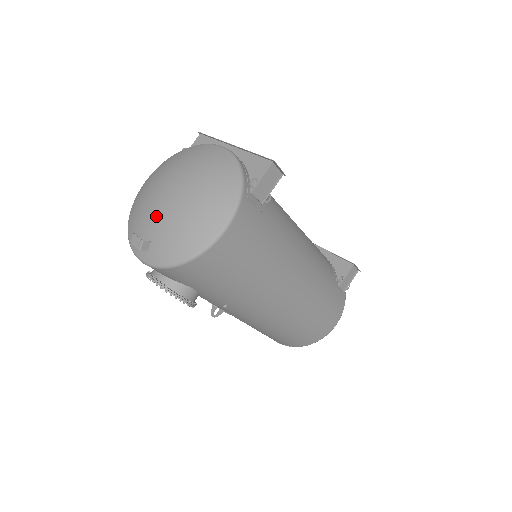
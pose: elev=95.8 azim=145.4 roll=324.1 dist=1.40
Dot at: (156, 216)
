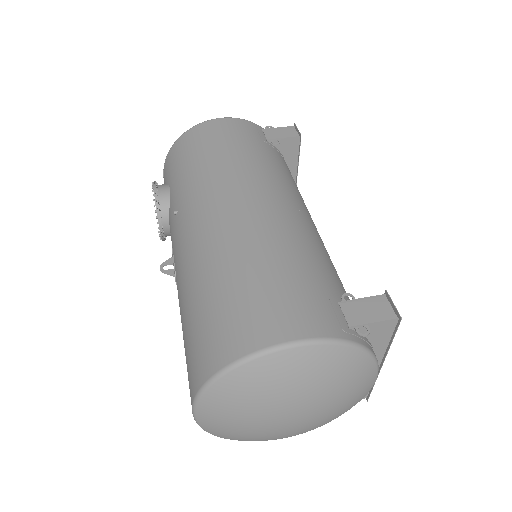
Dot at: occluded
